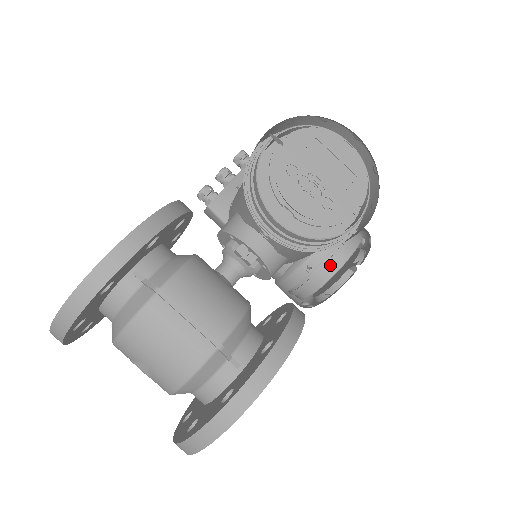
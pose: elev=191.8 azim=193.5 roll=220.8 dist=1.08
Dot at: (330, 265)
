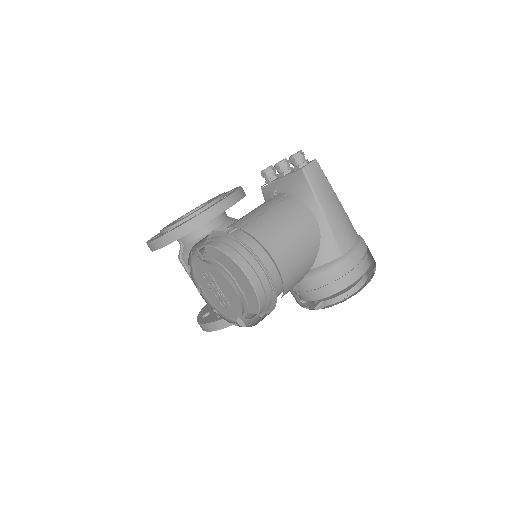
Dot at: occluded
